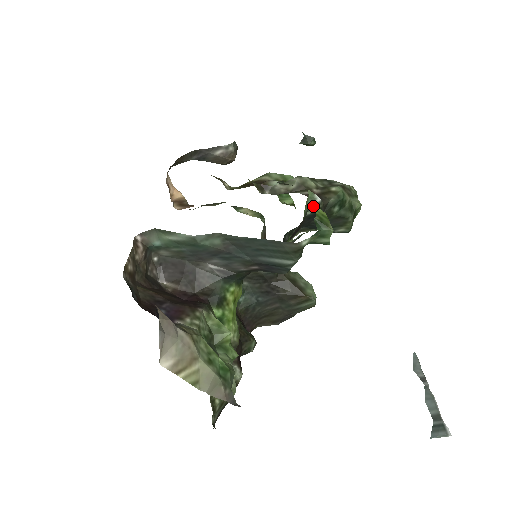
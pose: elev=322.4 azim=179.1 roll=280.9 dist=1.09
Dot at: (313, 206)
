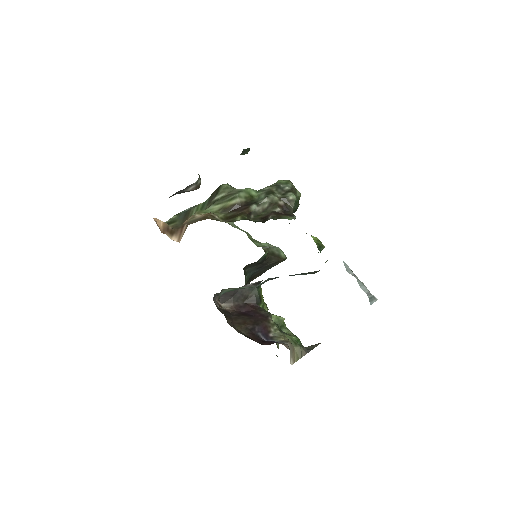
Dot at: occluded
